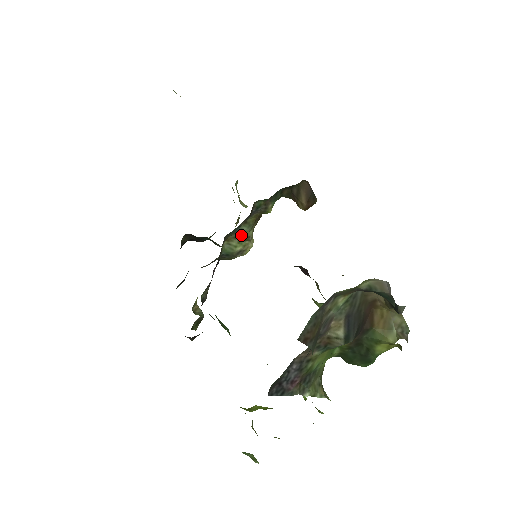
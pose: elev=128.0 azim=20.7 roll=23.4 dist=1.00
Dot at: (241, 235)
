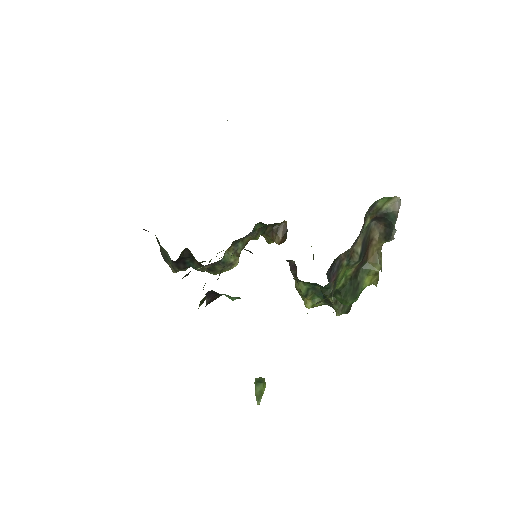
Dot at: (236, 250)
